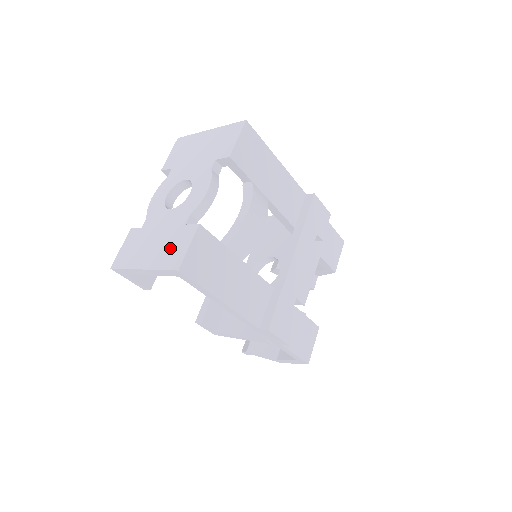
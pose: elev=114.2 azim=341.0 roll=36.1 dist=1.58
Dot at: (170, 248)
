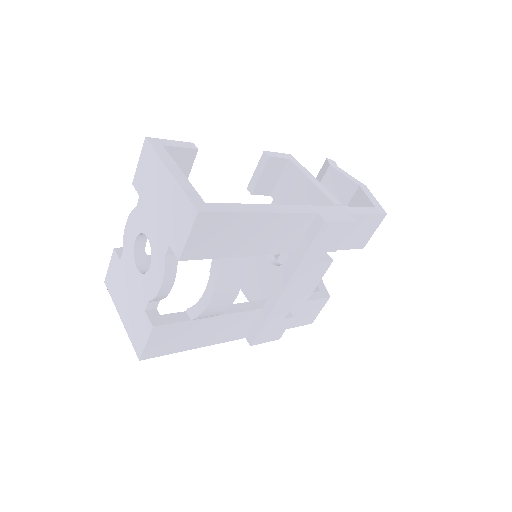
Dot at: (135, 325)
